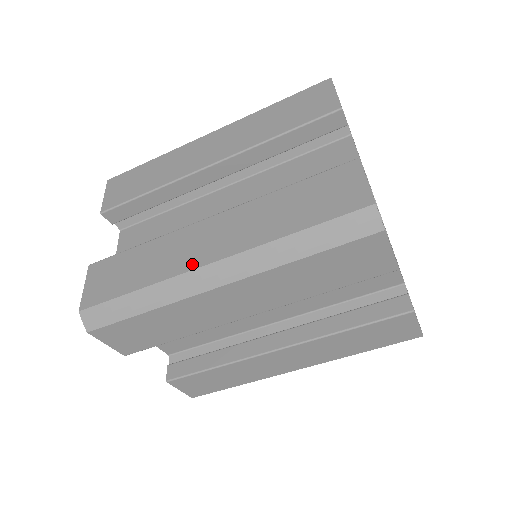
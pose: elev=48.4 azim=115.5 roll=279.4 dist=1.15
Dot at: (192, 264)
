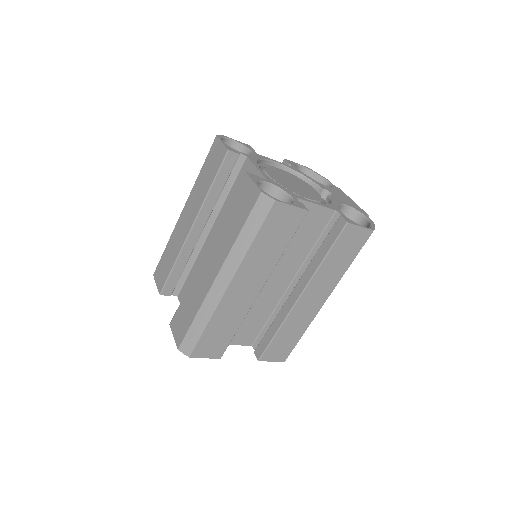
Dot at: (209, 285)
